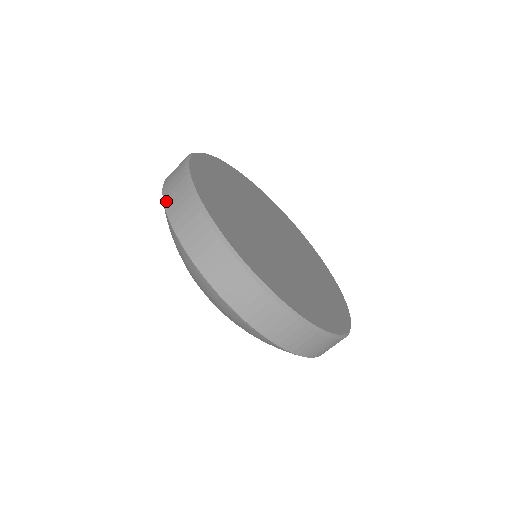
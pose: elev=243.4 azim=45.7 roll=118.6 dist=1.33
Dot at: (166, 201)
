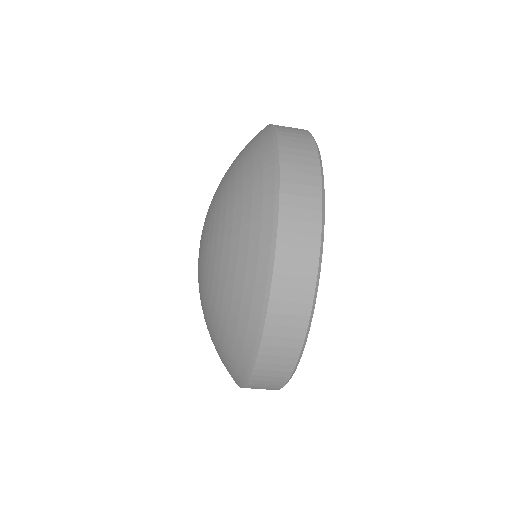
Dot at: (284, 152)
